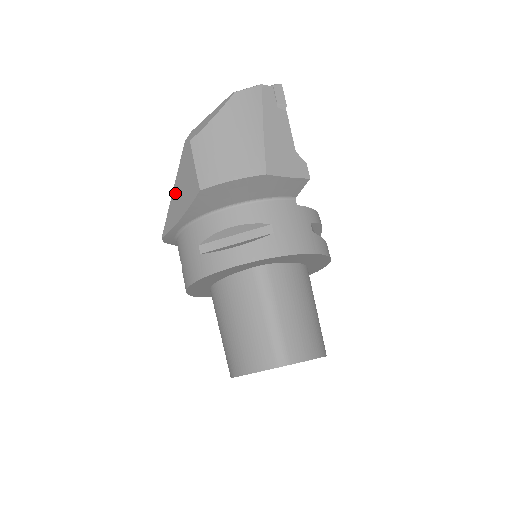
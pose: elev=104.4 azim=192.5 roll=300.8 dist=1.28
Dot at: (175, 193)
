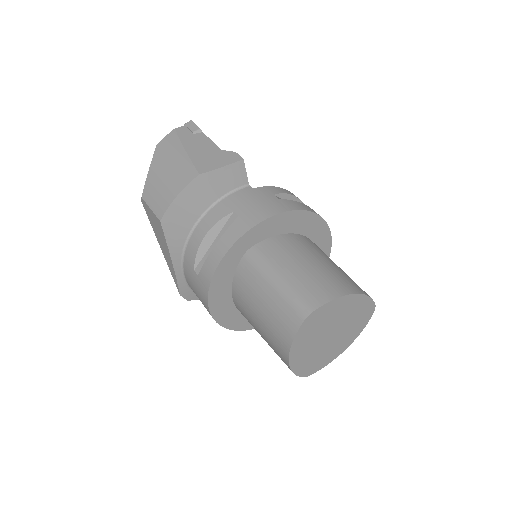
Dot at: (161, 247)
